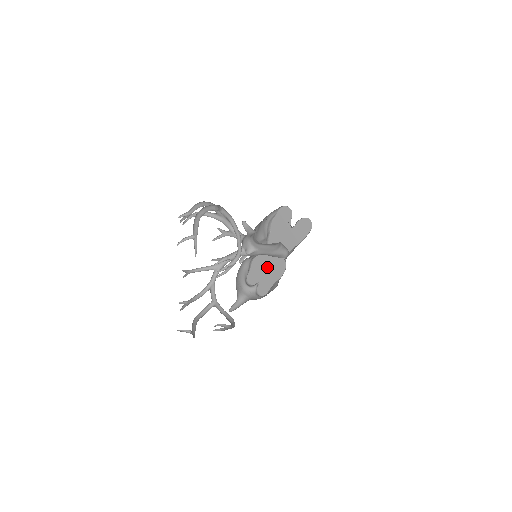
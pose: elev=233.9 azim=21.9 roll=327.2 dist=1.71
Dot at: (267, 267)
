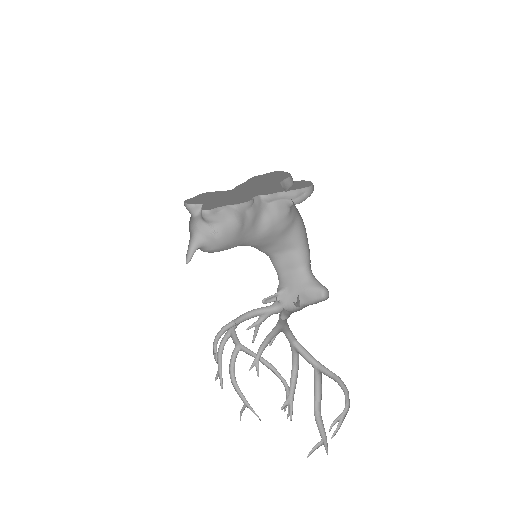
Dot at: (222, 198)
